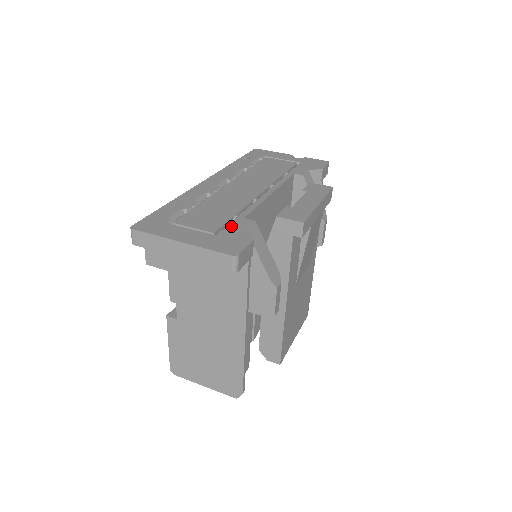
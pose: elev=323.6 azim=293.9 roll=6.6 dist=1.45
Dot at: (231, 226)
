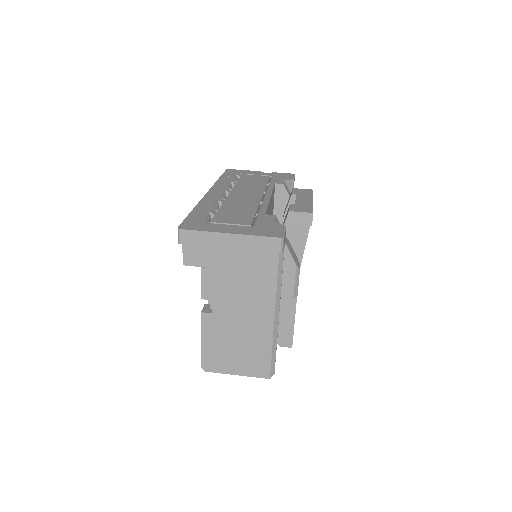
Dot at: (260, 220)
